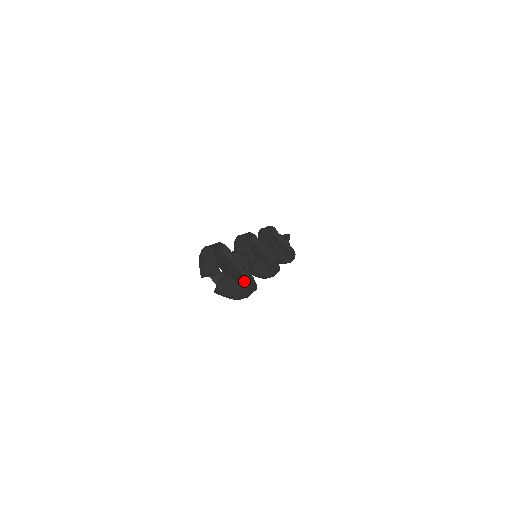
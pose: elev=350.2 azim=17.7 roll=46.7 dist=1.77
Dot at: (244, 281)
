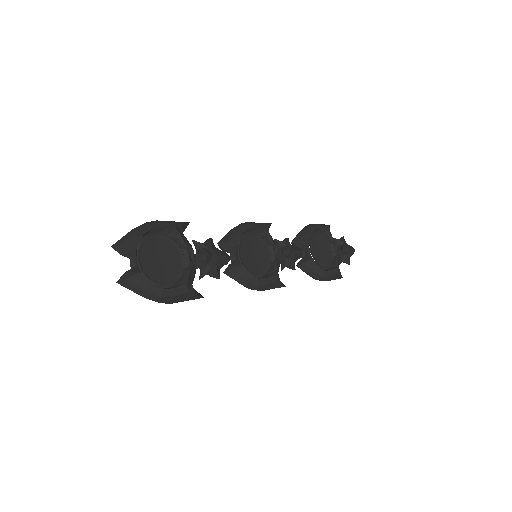
Dot at: (176, 282)
